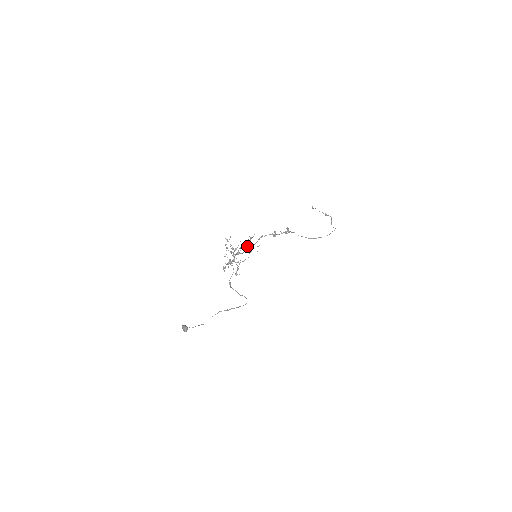
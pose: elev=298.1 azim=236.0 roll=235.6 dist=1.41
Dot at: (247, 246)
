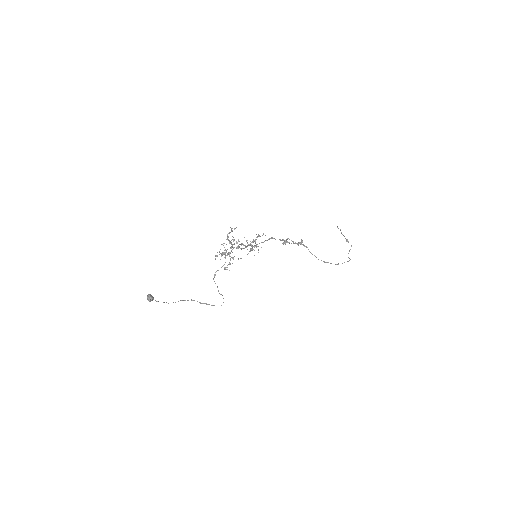
Dot at: occluded
